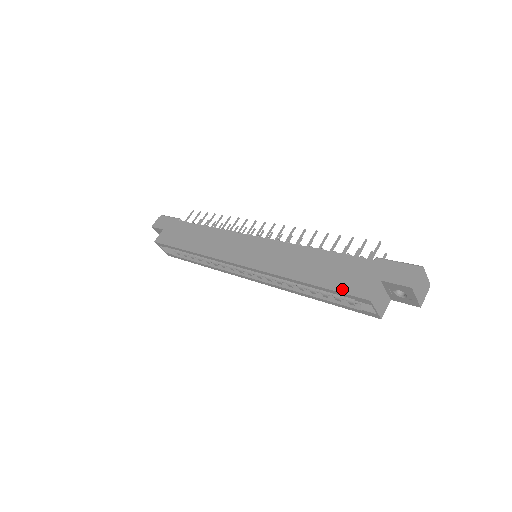
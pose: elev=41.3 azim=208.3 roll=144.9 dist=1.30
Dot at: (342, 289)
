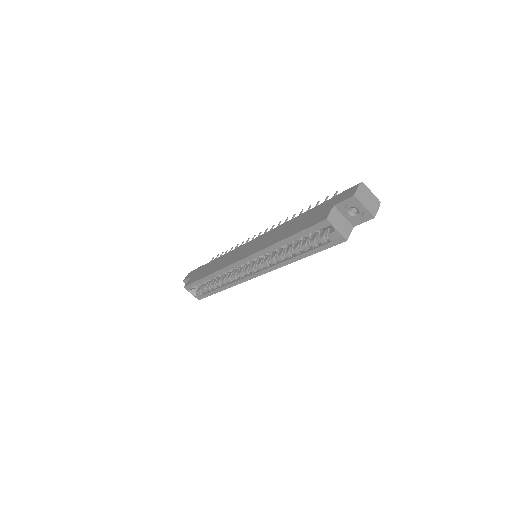
Dot at: (308, 226)
